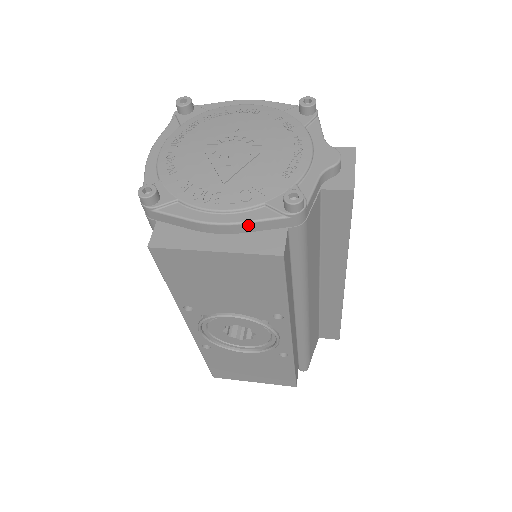
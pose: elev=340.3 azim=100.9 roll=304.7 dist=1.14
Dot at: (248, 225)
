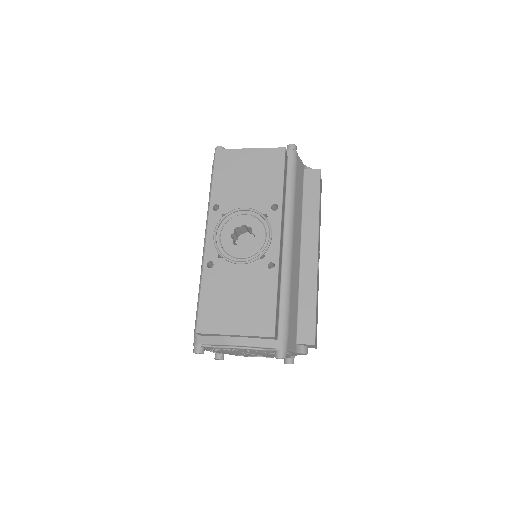
Dot at: occluded
